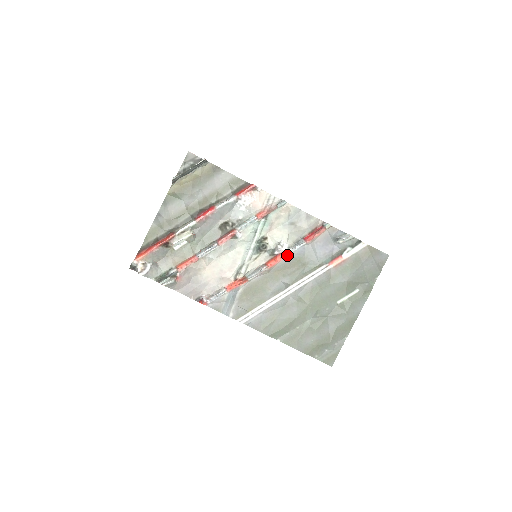
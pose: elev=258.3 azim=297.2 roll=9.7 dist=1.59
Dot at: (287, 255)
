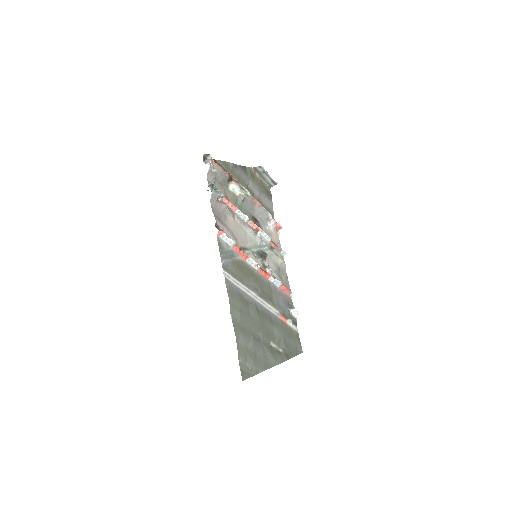
Dot at: (268, 279)
